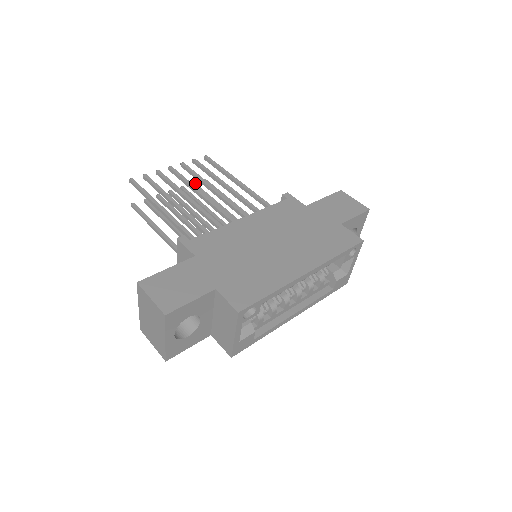
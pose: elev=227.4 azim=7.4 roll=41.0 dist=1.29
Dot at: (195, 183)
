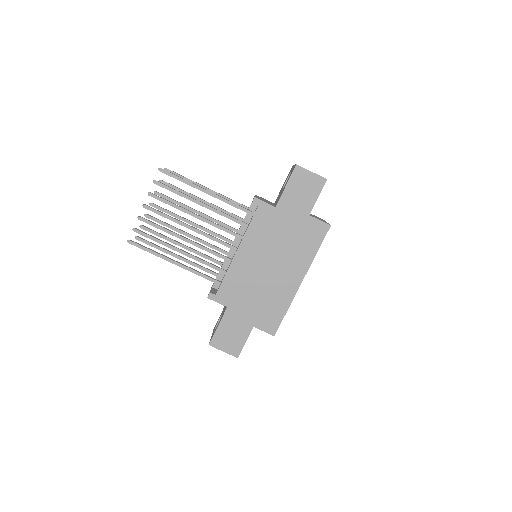
Dot at: (162, 181)
